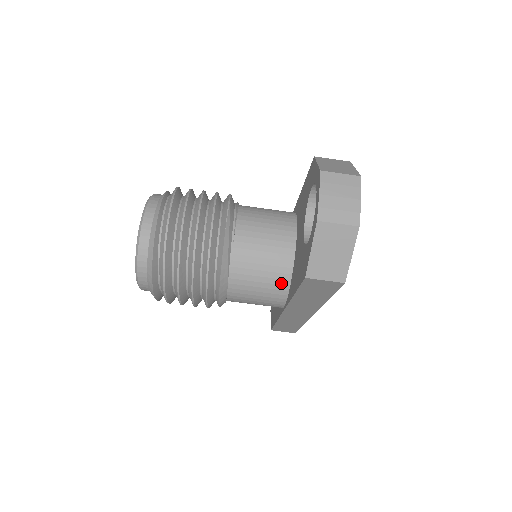
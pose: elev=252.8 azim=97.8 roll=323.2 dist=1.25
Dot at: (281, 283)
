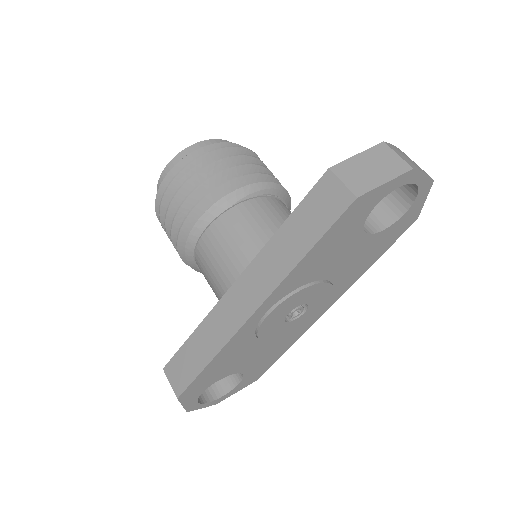
Dot at: occluded
